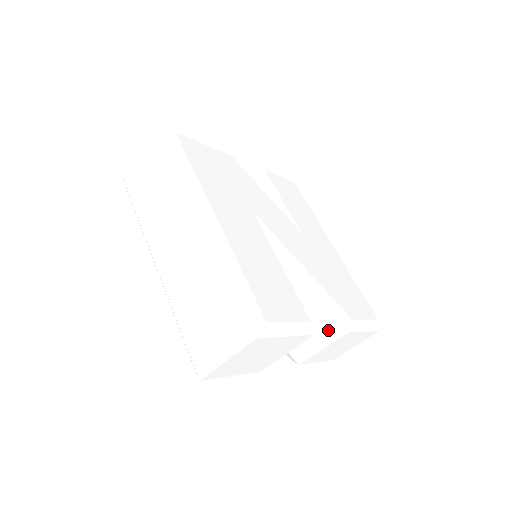
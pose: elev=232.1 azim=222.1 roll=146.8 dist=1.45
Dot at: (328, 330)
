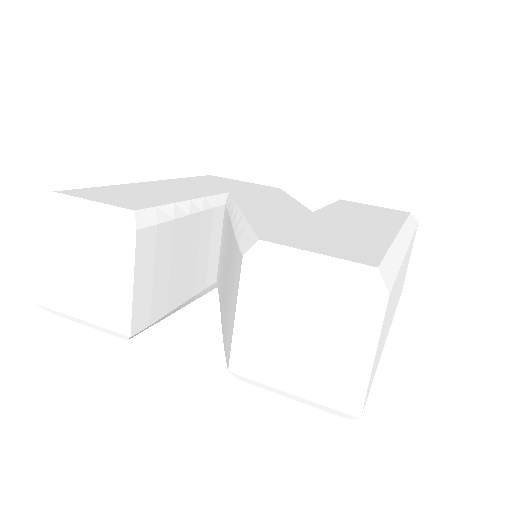
Dot at: (236, 275)
